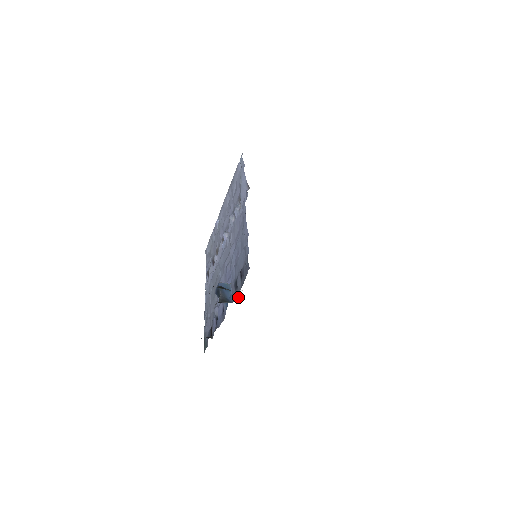
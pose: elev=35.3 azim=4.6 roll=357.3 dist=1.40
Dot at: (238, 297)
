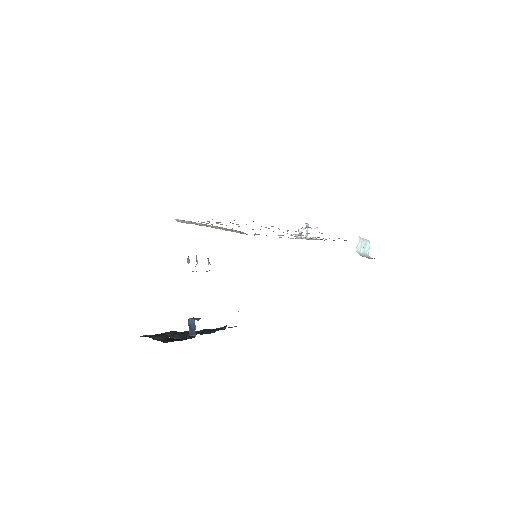
Dot at: (313, 236)
